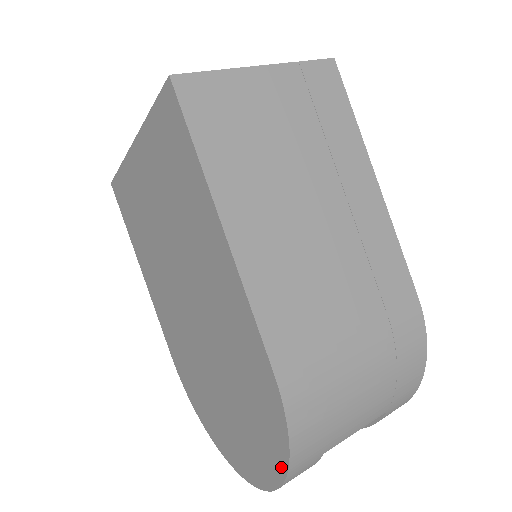
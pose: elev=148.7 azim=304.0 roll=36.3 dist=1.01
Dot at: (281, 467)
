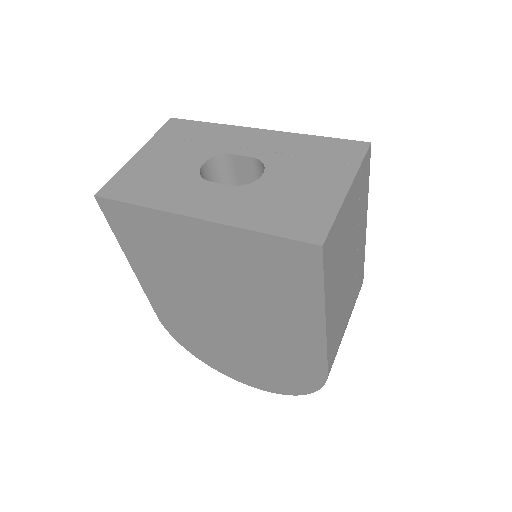
Dot at: (299, 392)
